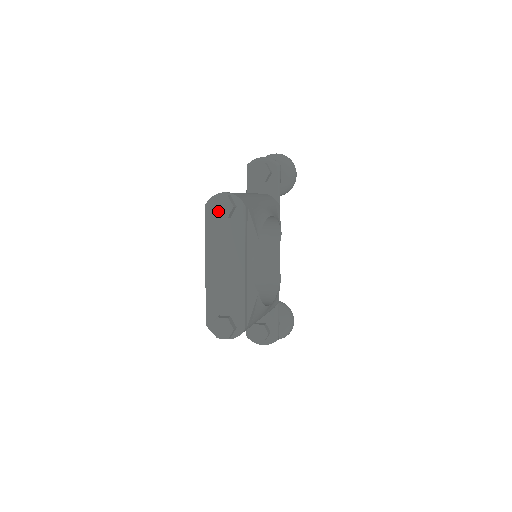
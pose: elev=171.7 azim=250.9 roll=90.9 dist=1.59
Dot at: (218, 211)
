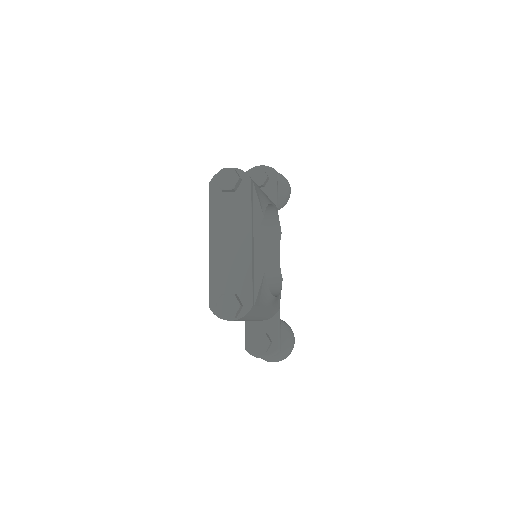
Dot at: (224, 184)
